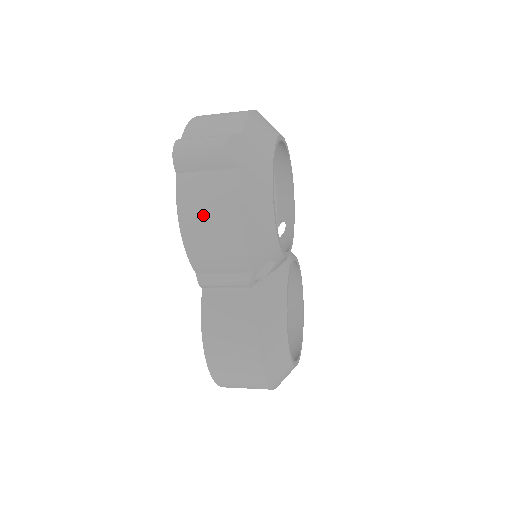
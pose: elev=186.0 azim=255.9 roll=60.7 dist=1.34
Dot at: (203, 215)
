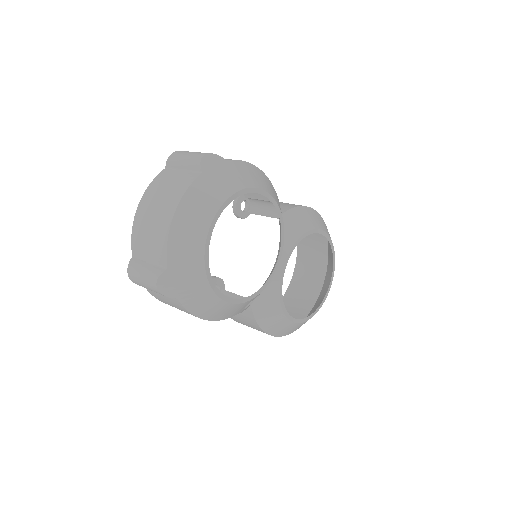
Dot at: occluded
